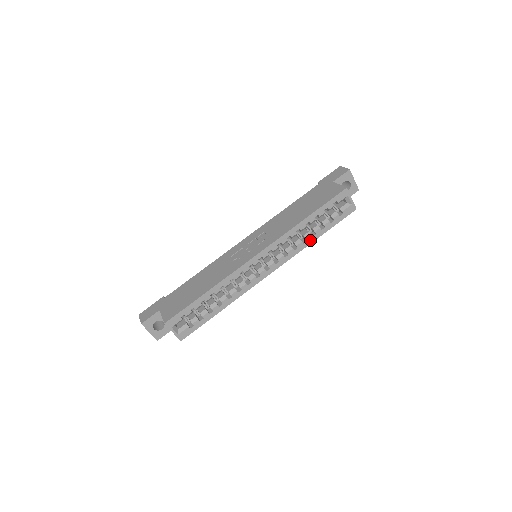
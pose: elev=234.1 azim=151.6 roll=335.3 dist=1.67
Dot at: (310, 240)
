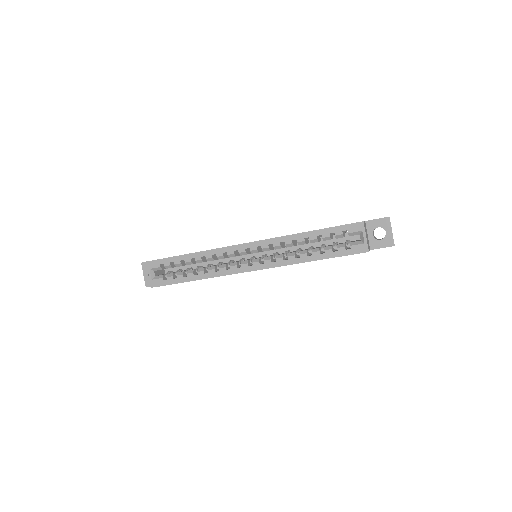
Dot at: (304, 258)
